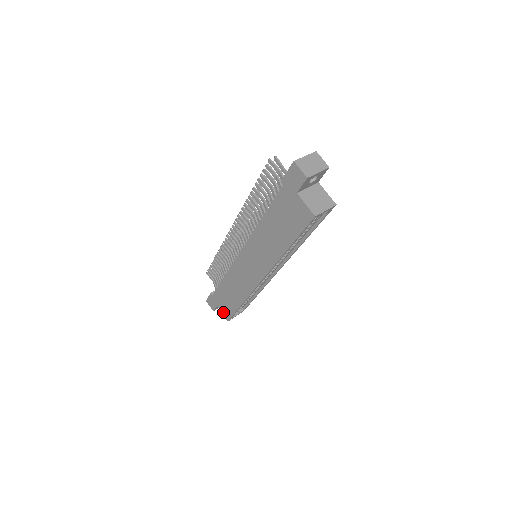
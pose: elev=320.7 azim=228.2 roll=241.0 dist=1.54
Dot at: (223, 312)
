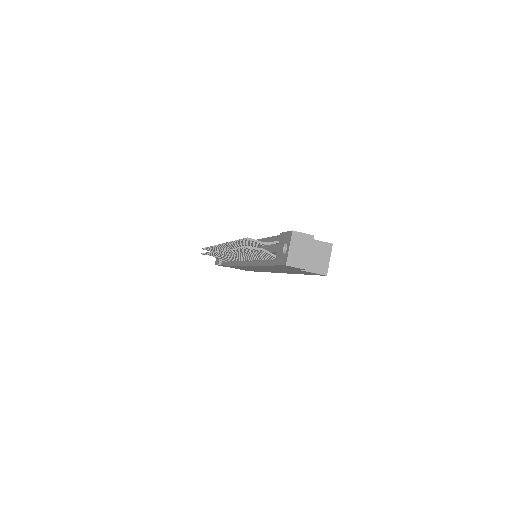
Dot at: occluded
